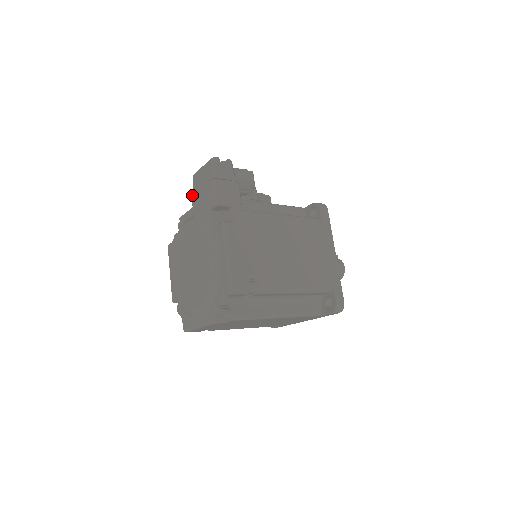
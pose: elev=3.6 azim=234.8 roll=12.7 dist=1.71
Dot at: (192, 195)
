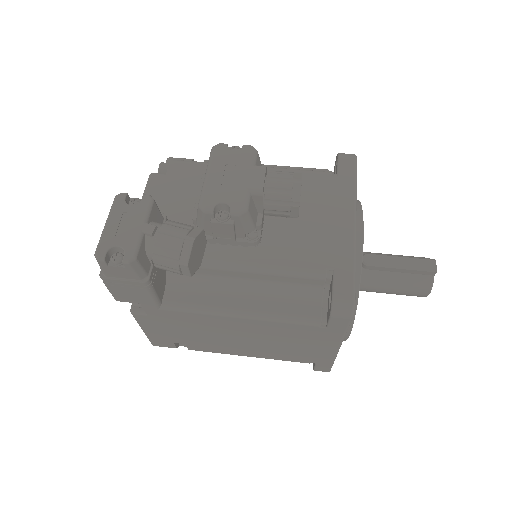
Dot at: occluded
